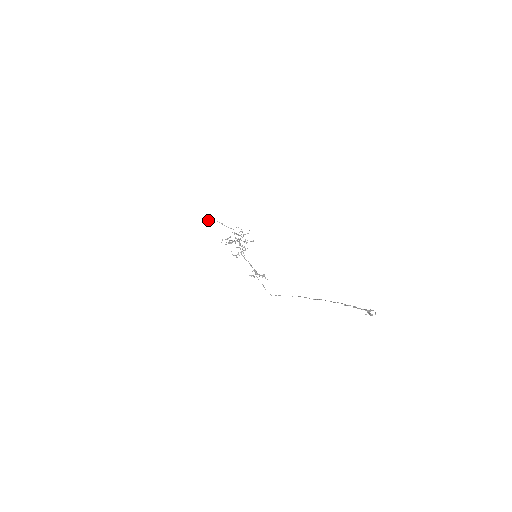
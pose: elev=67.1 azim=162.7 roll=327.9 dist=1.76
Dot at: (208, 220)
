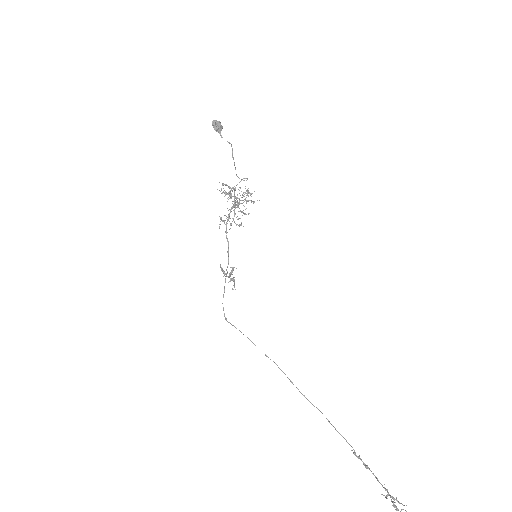
Dot at: (220, 127)
